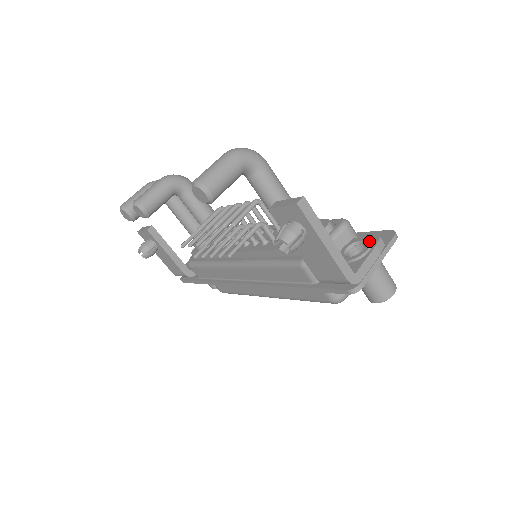
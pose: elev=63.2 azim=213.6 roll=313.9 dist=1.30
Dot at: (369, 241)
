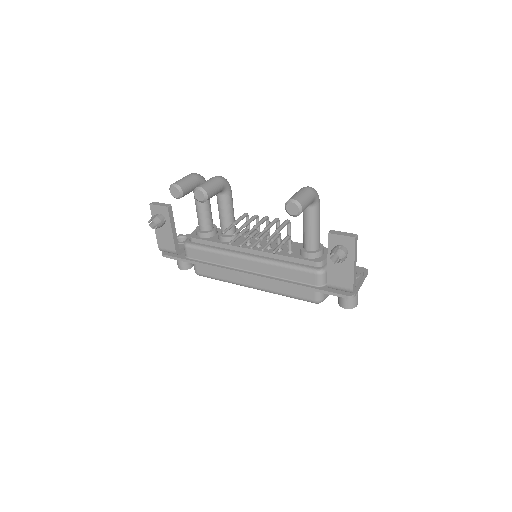
Dot at: (359, 270)
